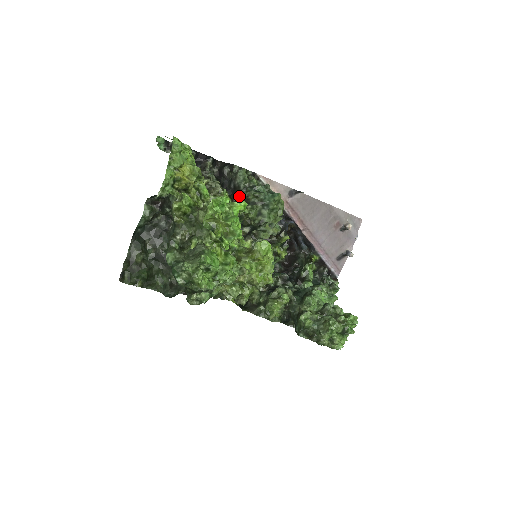
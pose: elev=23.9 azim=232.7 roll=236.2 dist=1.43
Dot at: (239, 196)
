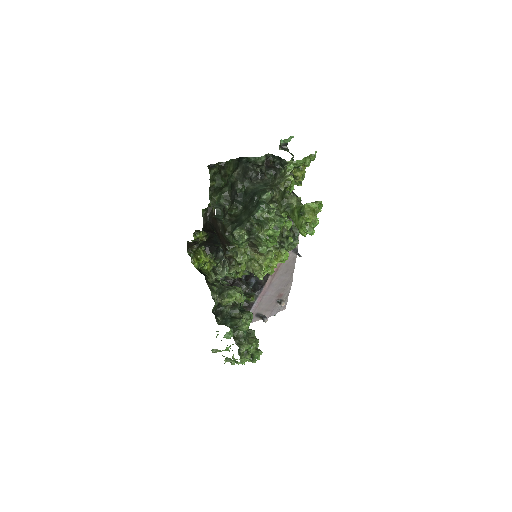
Dot at: occluded
